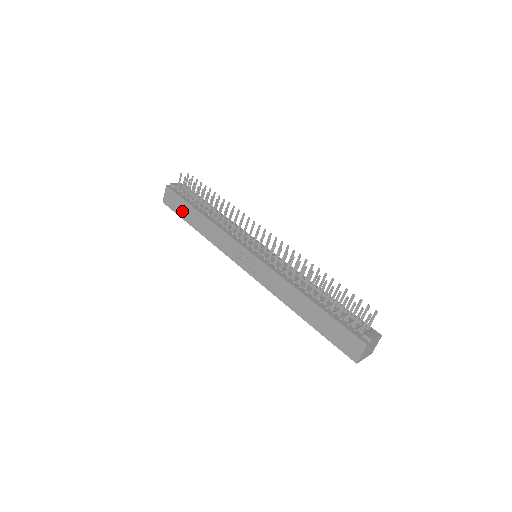
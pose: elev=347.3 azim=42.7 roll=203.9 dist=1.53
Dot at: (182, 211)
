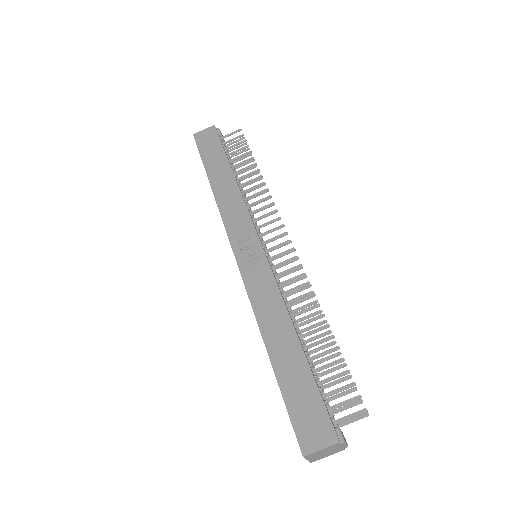
Dot at: (210, 156)
